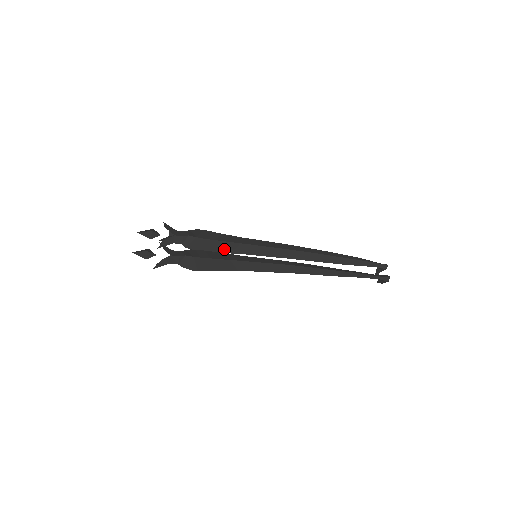
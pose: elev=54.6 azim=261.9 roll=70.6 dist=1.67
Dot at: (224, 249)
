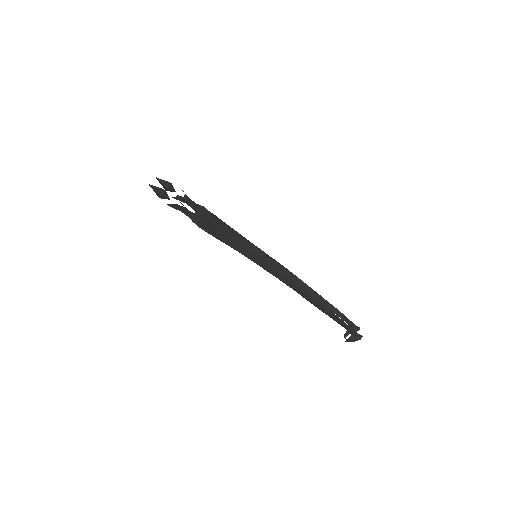
Dot at: (230, 235)
